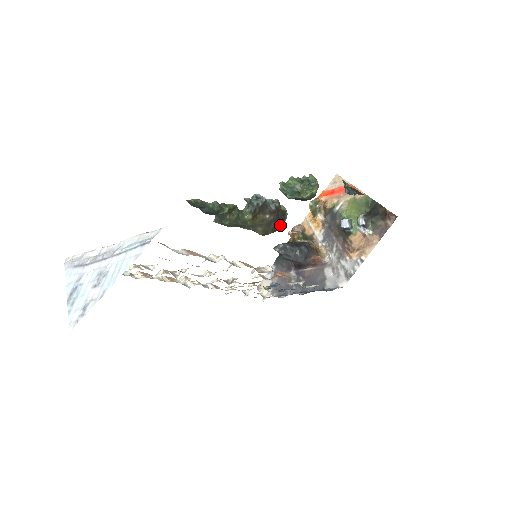
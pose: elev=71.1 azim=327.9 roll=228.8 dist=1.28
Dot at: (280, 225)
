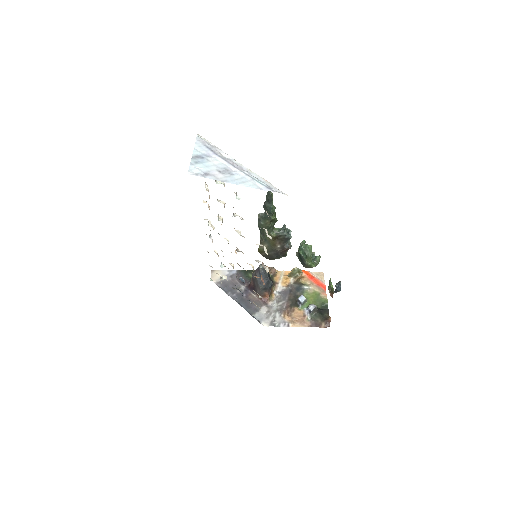
Dot at: (272, 258)
